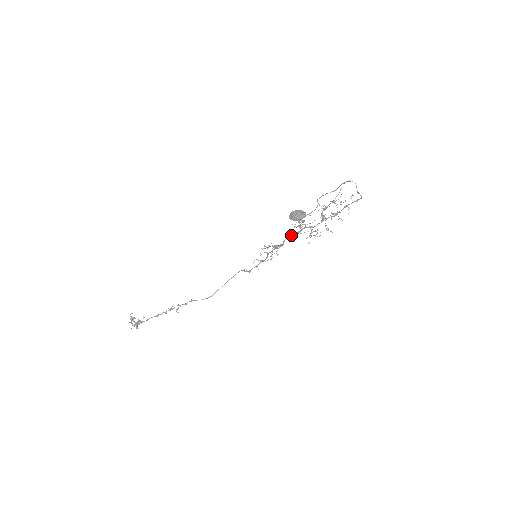
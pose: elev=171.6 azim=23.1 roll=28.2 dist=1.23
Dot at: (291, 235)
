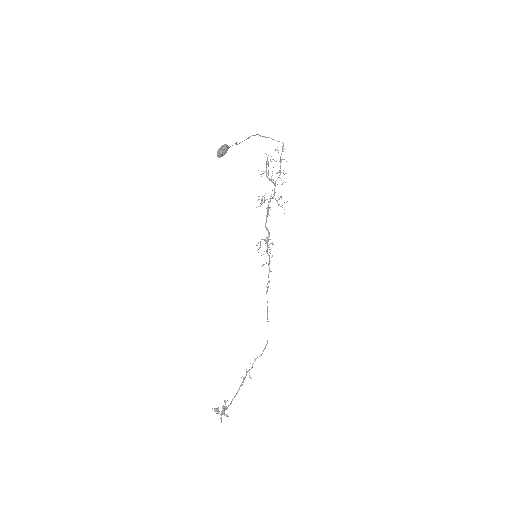
Dot at: (266, 218)
